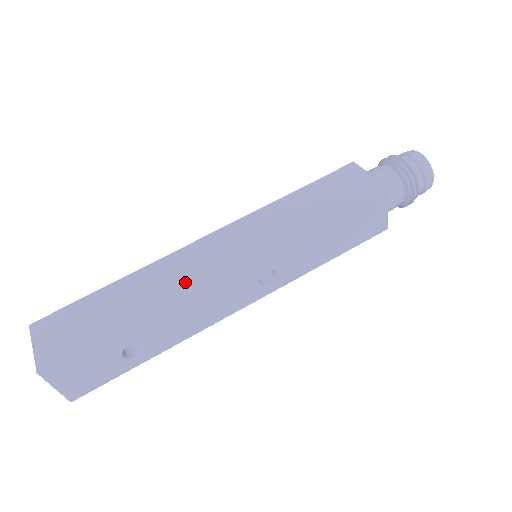
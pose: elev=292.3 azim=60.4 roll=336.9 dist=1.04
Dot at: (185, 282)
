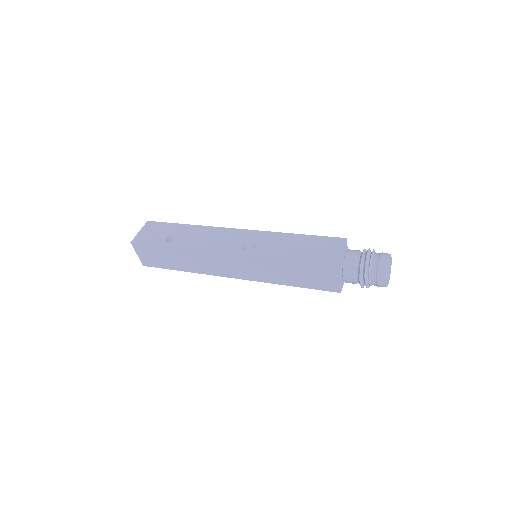
Dot at: occluded
